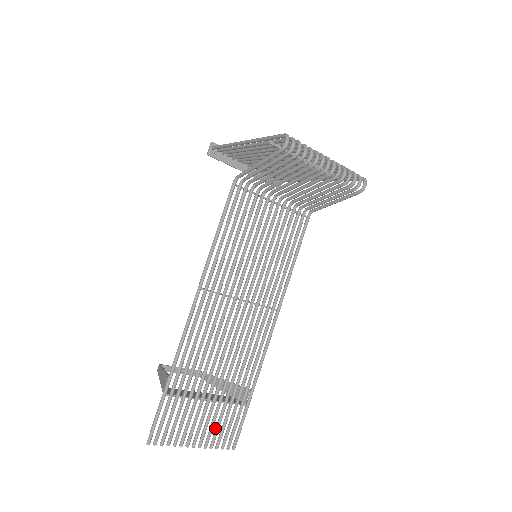
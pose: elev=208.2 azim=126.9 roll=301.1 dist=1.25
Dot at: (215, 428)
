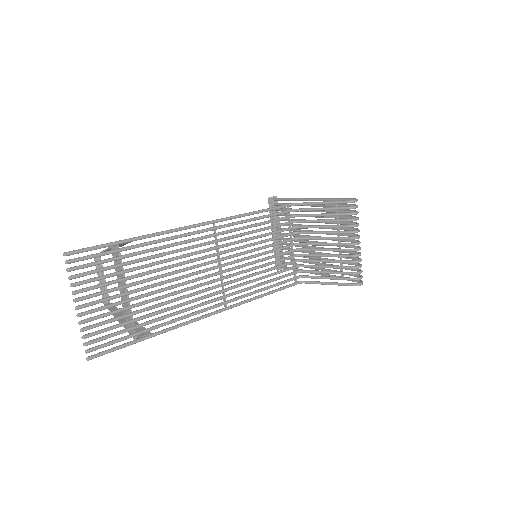
Dot at: occluded
